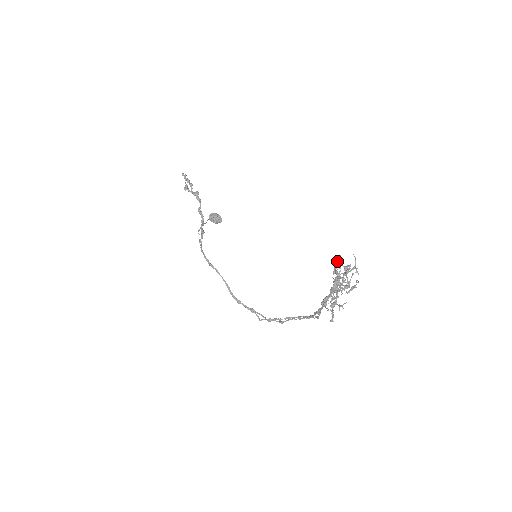
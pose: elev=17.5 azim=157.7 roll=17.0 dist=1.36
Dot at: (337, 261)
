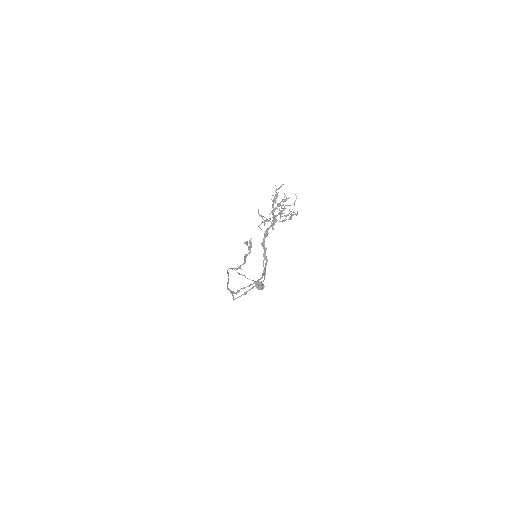
Dot at: (280, 187)
